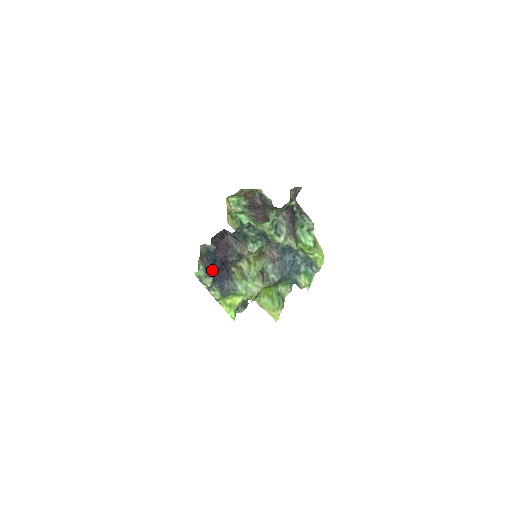
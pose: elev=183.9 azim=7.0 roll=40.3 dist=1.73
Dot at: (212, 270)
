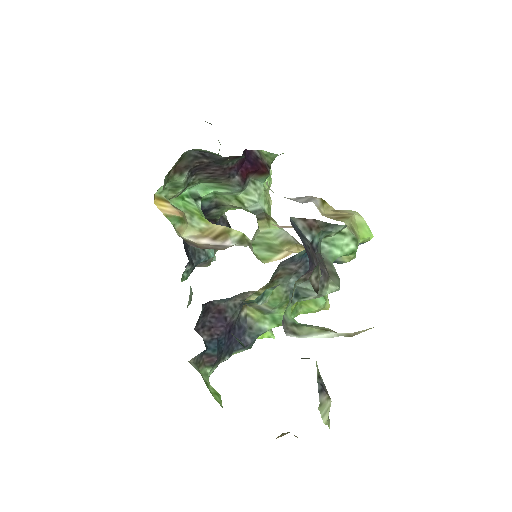
Dot at: (222, 353)
